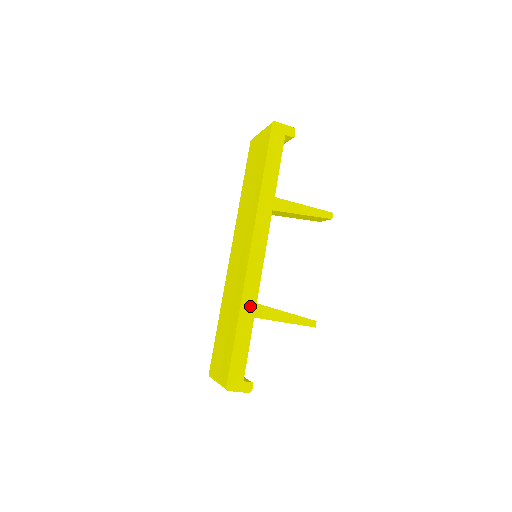
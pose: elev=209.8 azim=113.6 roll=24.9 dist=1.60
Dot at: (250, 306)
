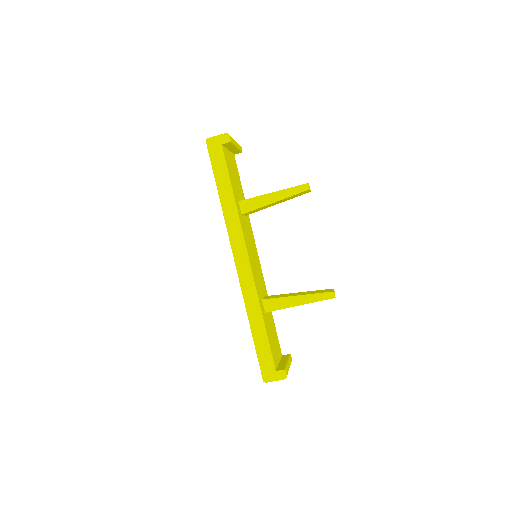
Dot at: (255, 307)
